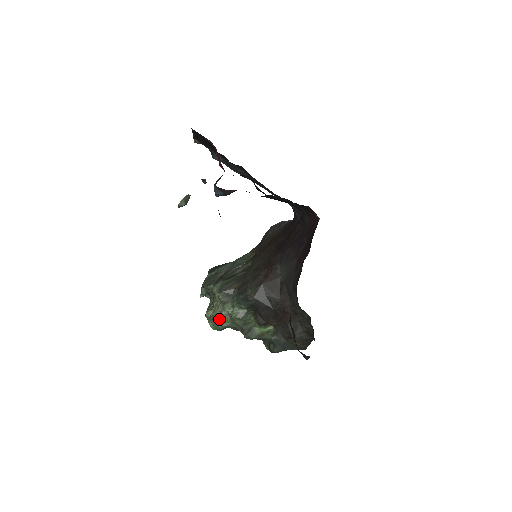
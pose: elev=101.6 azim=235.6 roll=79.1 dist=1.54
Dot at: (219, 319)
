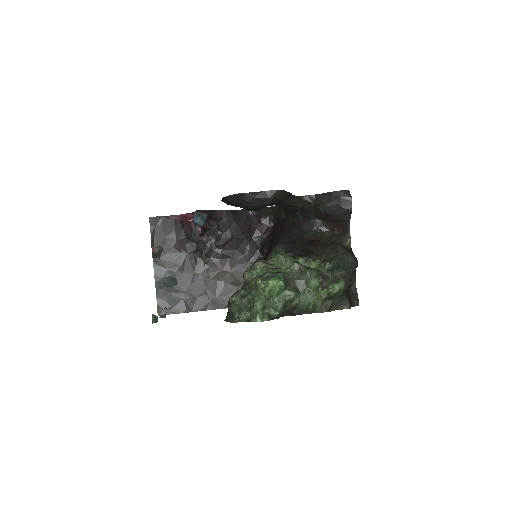
Dot at: (273, 272)
